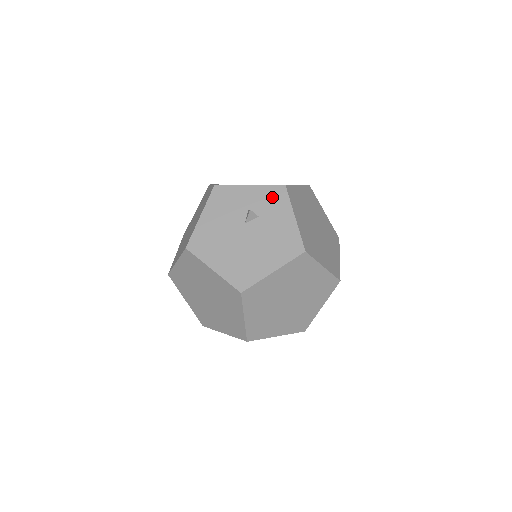
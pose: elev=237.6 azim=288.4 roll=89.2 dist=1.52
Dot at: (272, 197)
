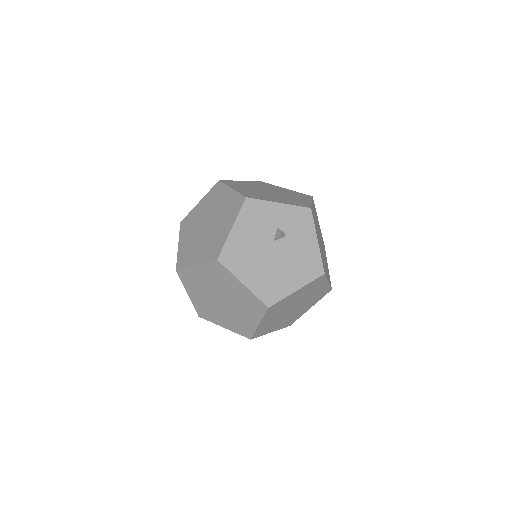
Dot at: (299, 218)
